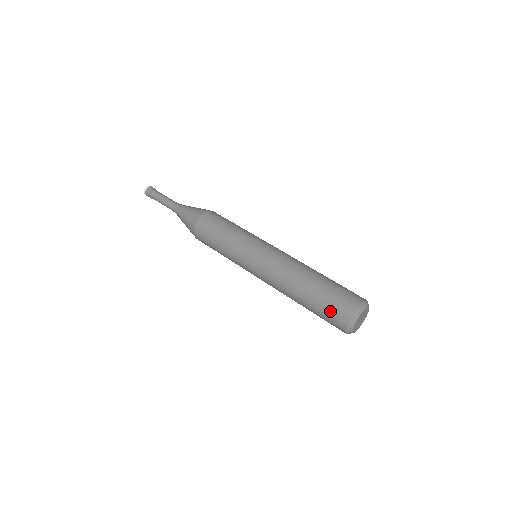
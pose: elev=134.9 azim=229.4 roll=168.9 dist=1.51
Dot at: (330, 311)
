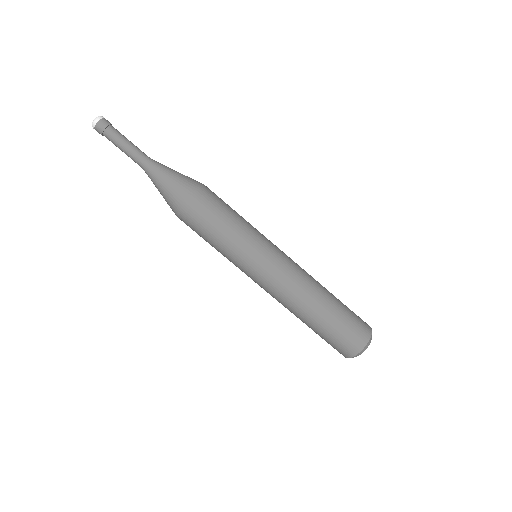
Dot at: (339, 341)
